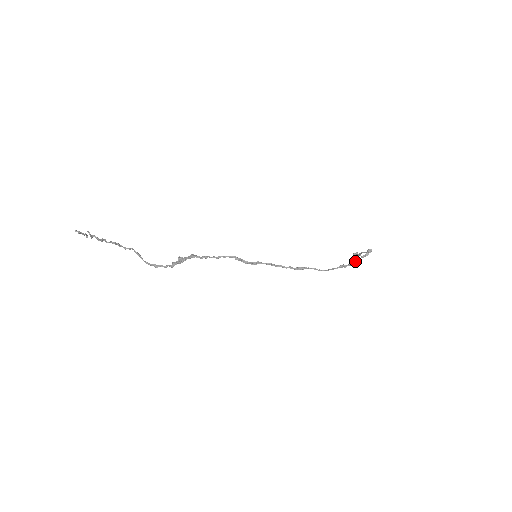
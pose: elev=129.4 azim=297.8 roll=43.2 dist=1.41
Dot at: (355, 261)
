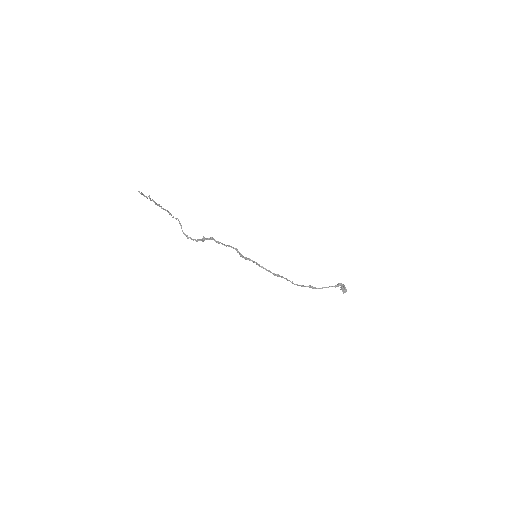
Dot at: (323, 287)
